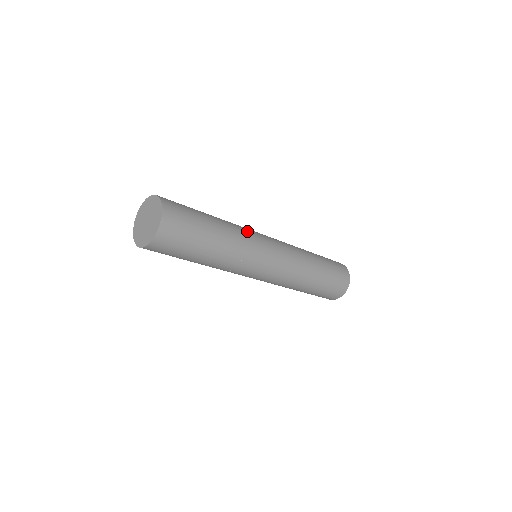
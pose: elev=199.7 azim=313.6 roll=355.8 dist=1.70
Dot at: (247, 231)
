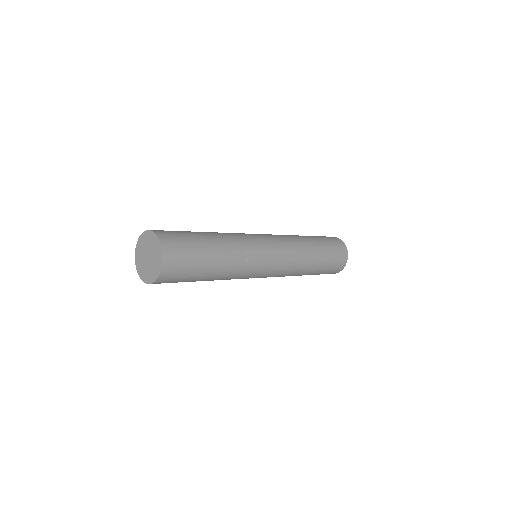
Dot at: occluded
